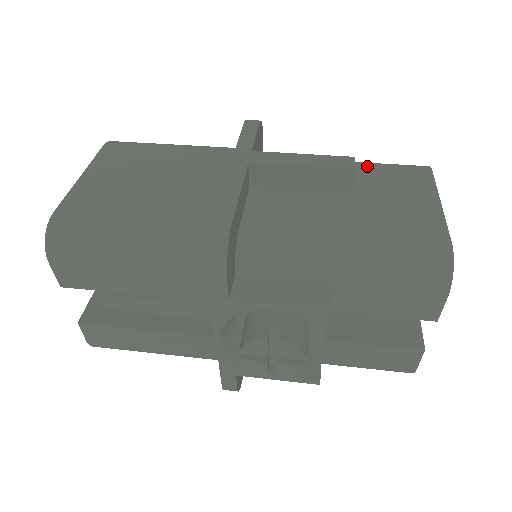
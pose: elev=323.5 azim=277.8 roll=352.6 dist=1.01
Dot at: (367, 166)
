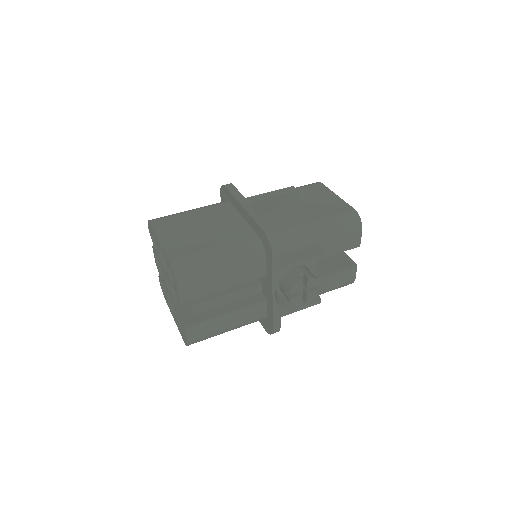
Dot at: occluded
